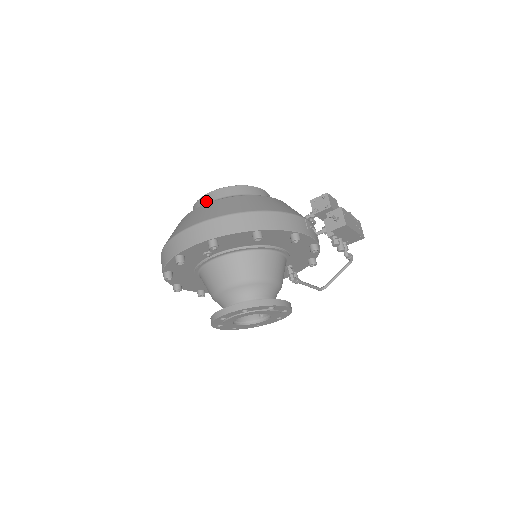
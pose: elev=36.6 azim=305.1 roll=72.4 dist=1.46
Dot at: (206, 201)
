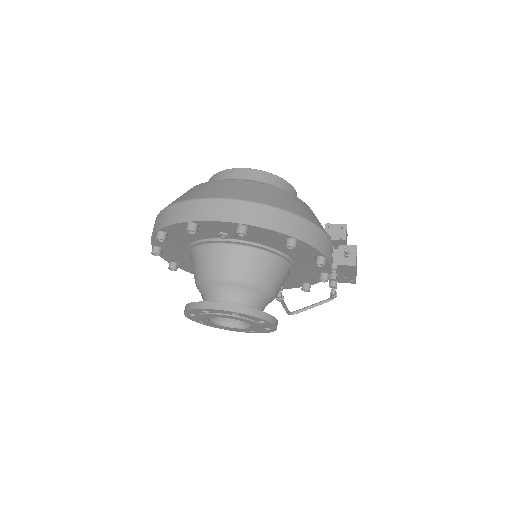
Dot at: (238, 176)
